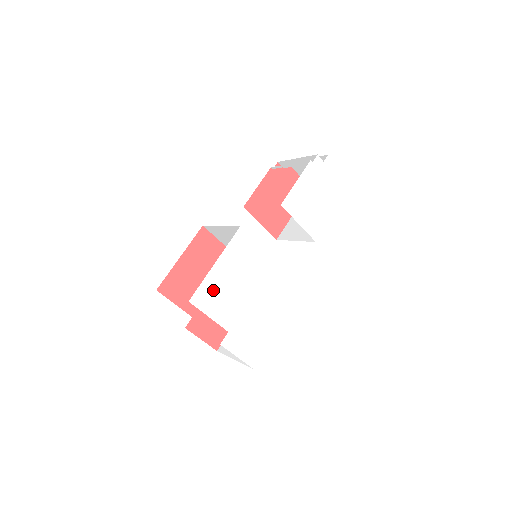
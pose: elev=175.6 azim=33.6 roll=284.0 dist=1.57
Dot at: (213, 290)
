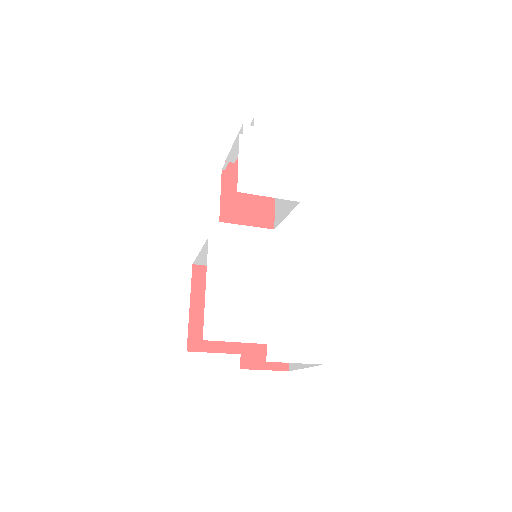
Dot at: (221, 314)
